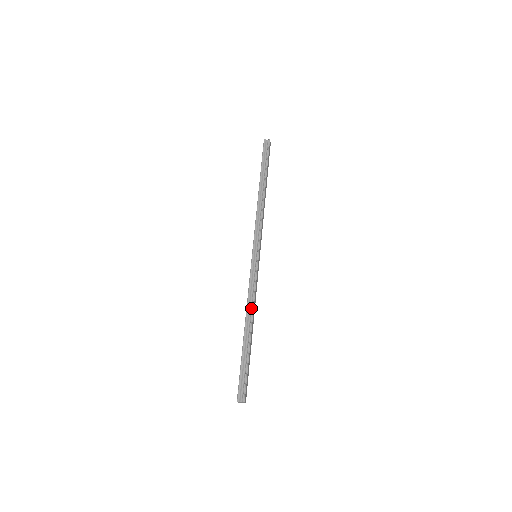
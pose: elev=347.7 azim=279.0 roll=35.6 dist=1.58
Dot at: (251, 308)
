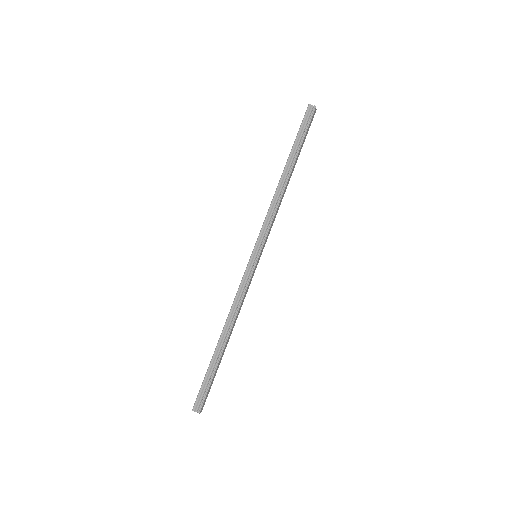
Dot at: (233, 317)
